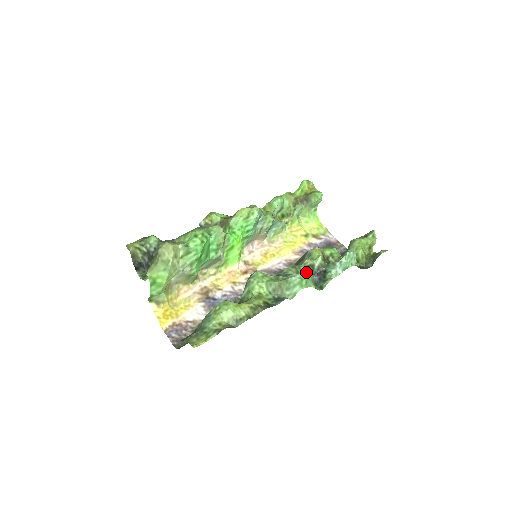
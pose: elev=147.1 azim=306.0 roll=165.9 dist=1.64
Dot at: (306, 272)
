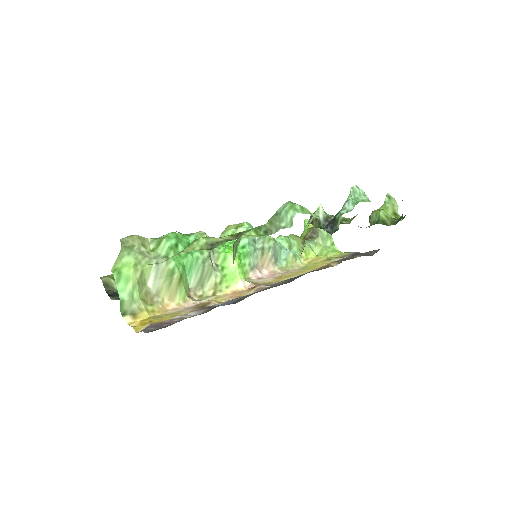
Dot at: occluded
